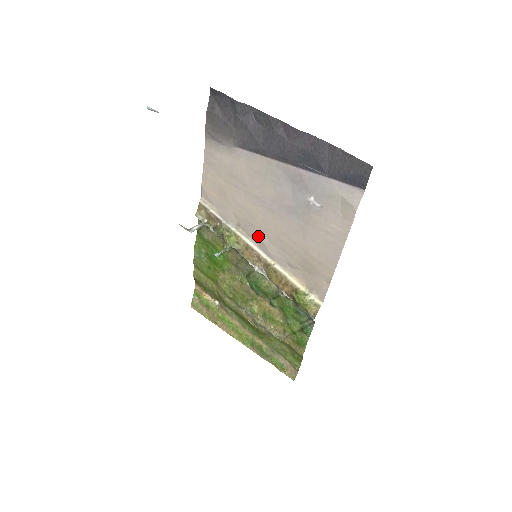
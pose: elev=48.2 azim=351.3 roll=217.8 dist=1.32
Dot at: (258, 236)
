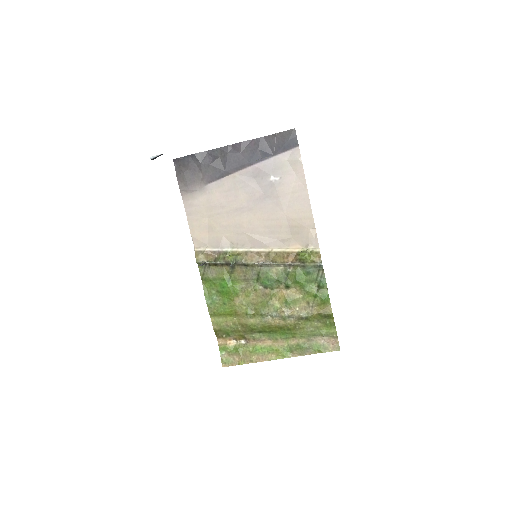
Dot at: (250, 238)
